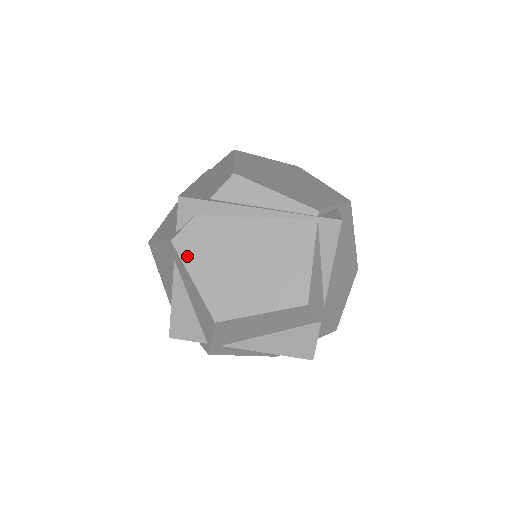
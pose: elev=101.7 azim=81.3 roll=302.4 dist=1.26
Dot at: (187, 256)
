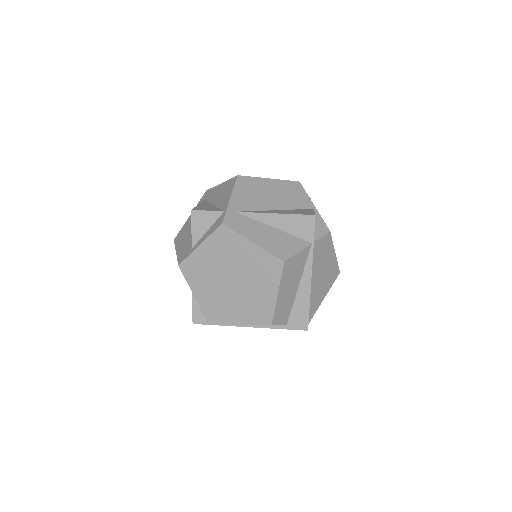
Dot at: occluded
